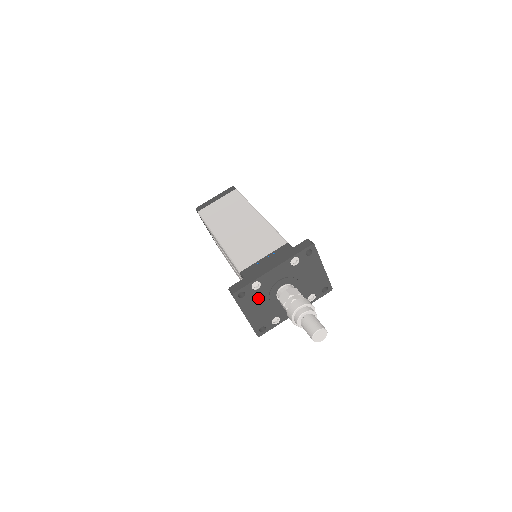
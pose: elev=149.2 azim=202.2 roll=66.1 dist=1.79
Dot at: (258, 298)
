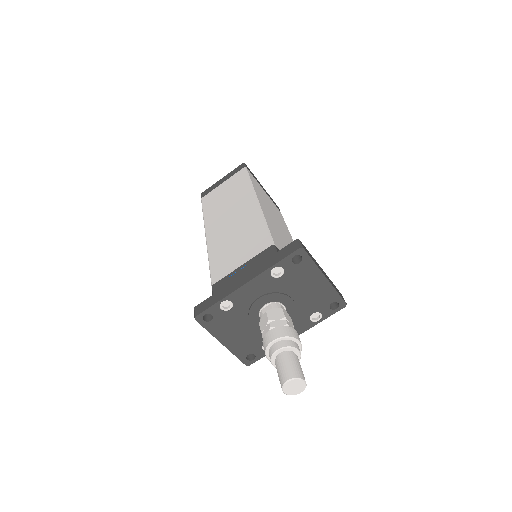
Dot at: (234, 321)
